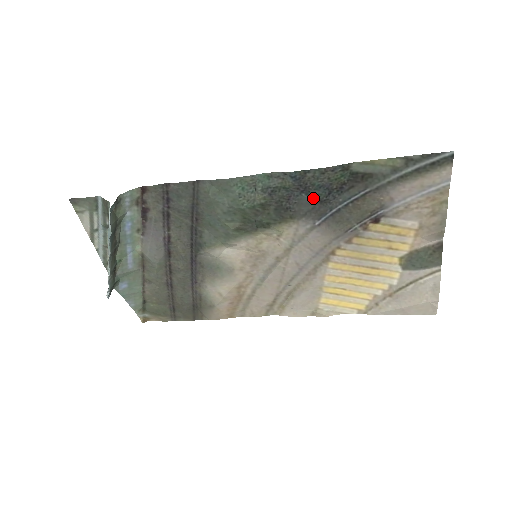
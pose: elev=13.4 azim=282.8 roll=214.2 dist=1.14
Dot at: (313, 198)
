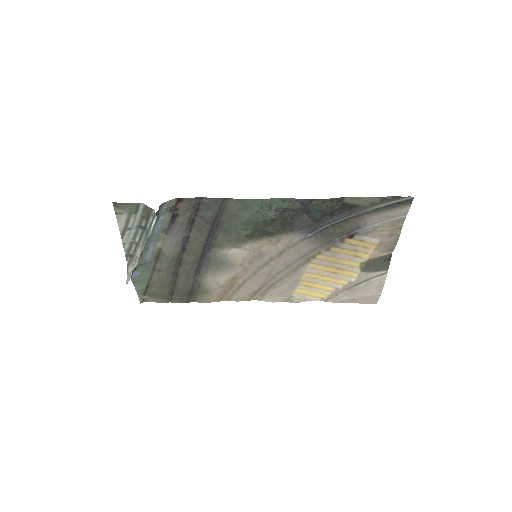
Dot at: (311, 218)
